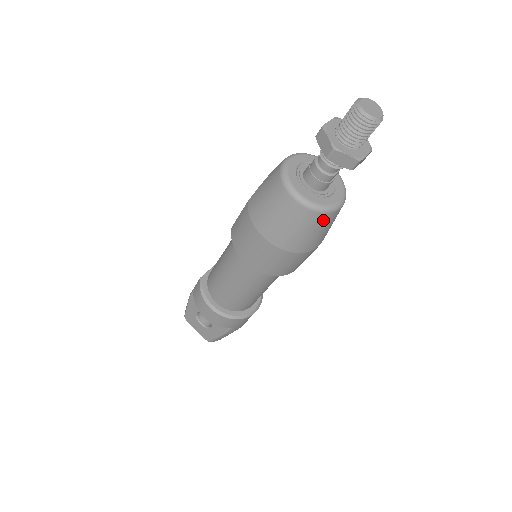
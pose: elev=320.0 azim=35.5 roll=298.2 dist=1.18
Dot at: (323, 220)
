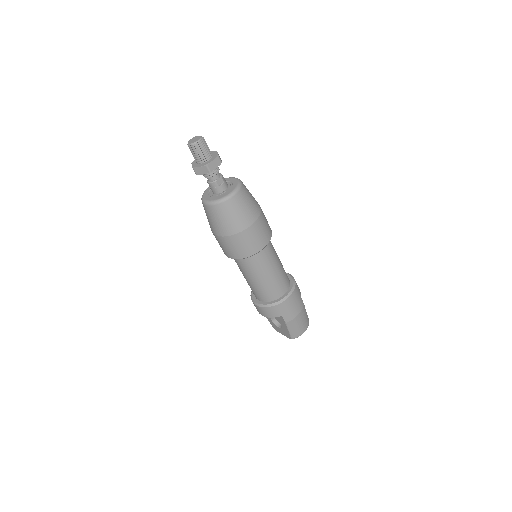
Dot at: (227, 207)
